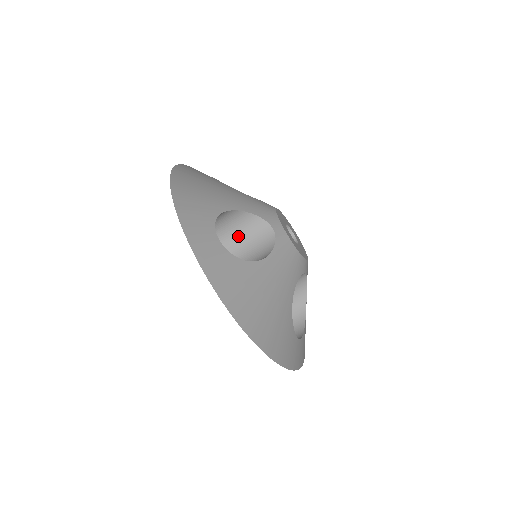
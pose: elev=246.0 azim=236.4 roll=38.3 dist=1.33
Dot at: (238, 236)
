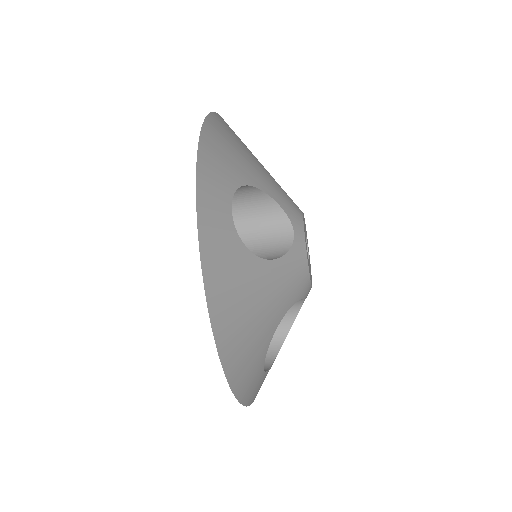
Dot at: (250, 222)
